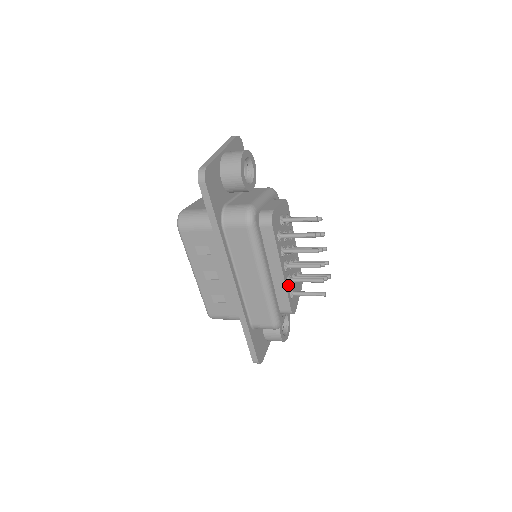
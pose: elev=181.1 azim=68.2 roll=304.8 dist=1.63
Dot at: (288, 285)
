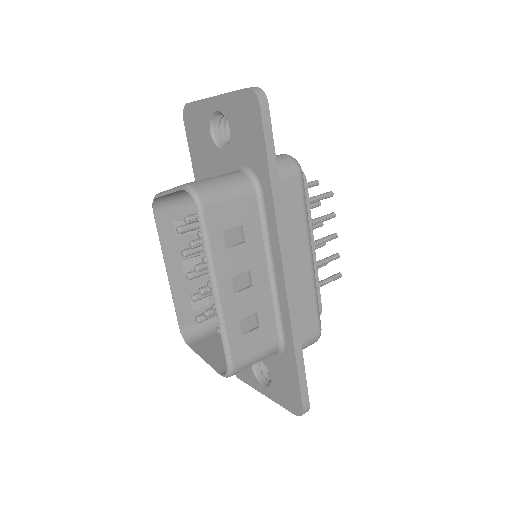
Dot at: occluded
